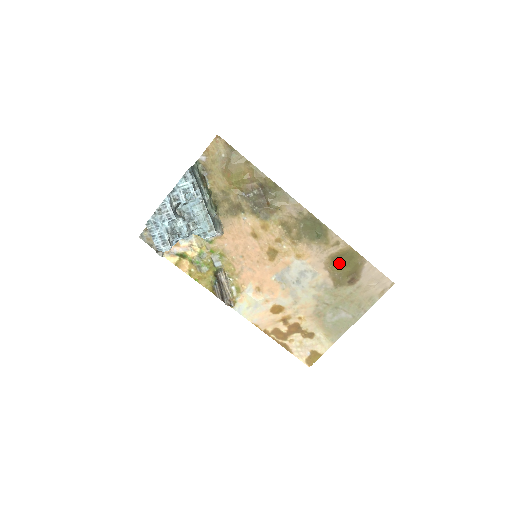
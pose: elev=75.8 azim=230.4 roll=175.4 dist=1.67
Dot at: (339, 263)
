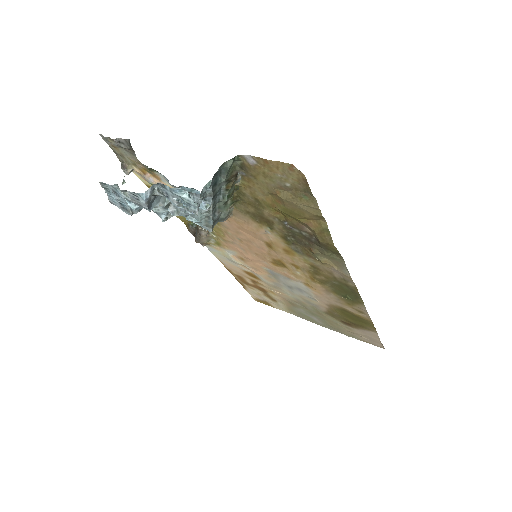
Dot at: (347, 314)
